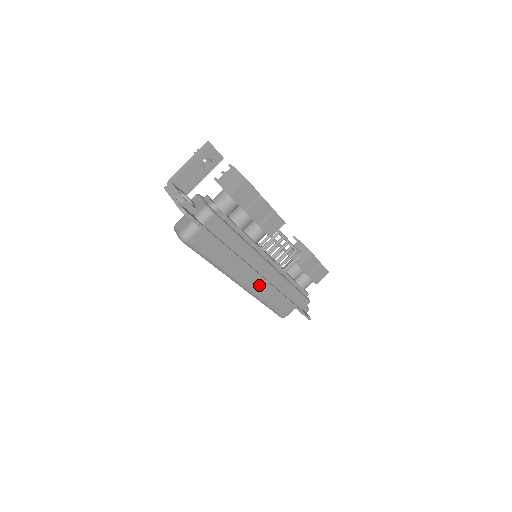
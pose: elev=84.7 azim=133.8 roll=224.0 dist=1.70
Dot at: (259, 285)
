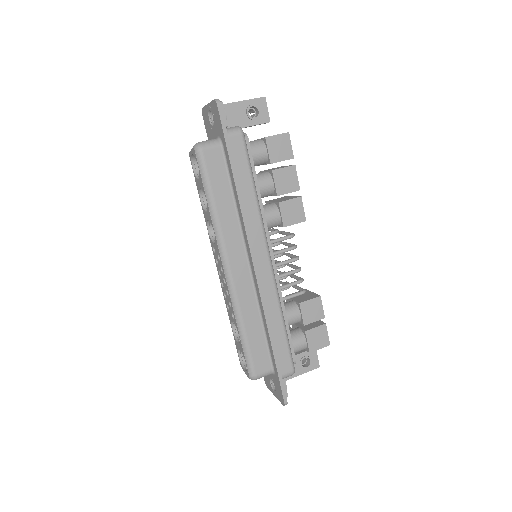
Dot at: (246, 287)
